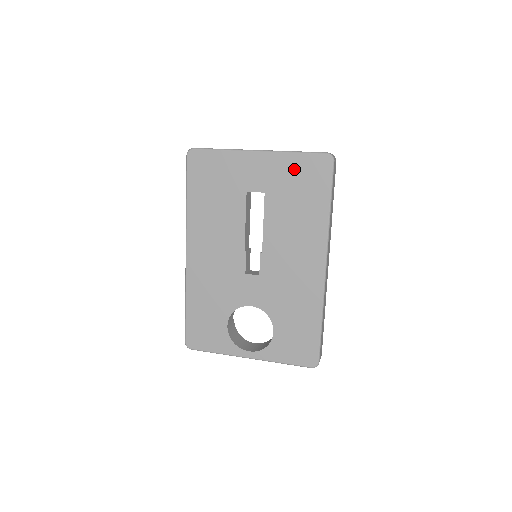
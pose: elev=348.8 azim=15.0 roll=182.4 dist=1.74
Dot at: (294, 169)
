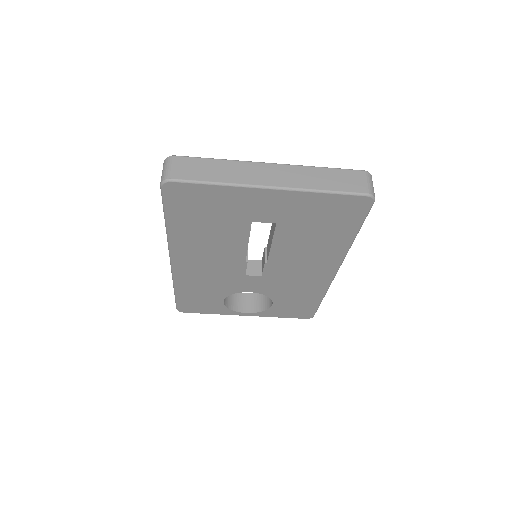
Dot at: (320, 207)
